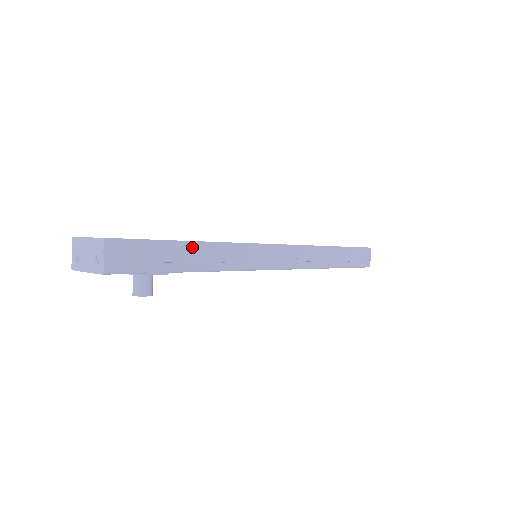
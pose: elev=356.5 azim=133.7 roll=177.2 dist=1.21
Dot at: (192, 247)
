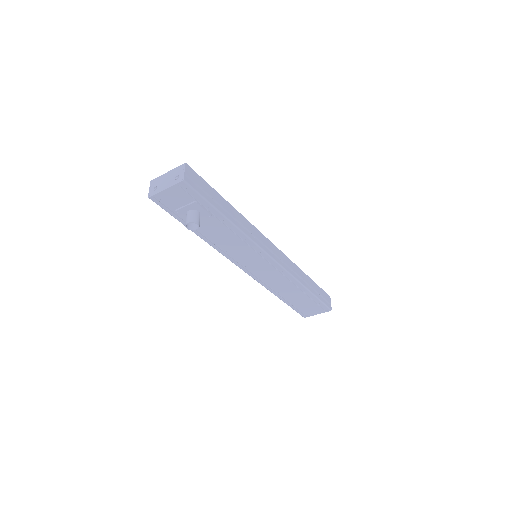
Dot at: (227, 205)
